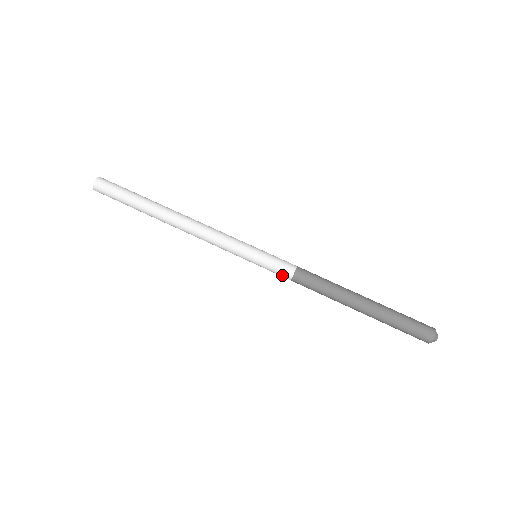
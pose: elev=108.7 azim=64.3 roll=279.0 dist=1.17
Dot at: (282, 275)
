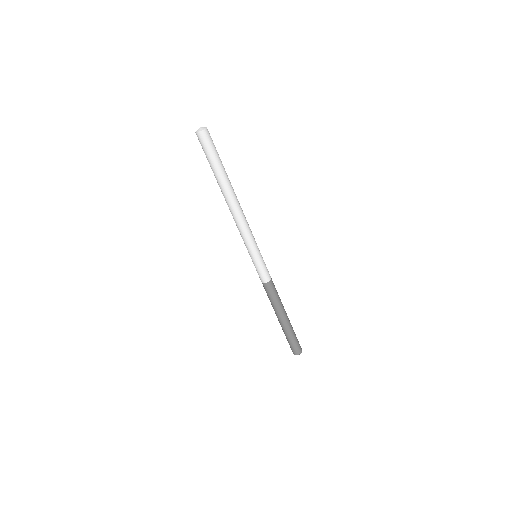
Dot at: occluded
